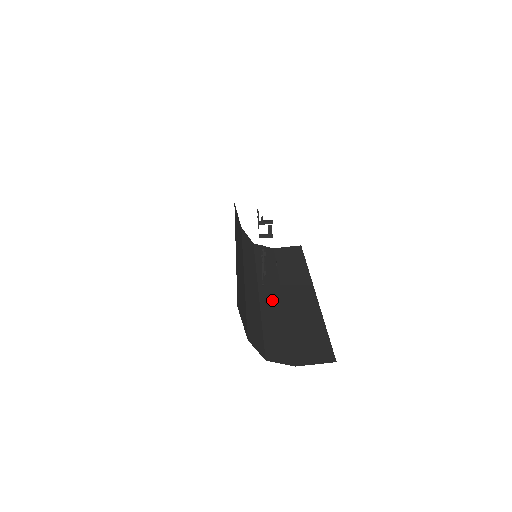
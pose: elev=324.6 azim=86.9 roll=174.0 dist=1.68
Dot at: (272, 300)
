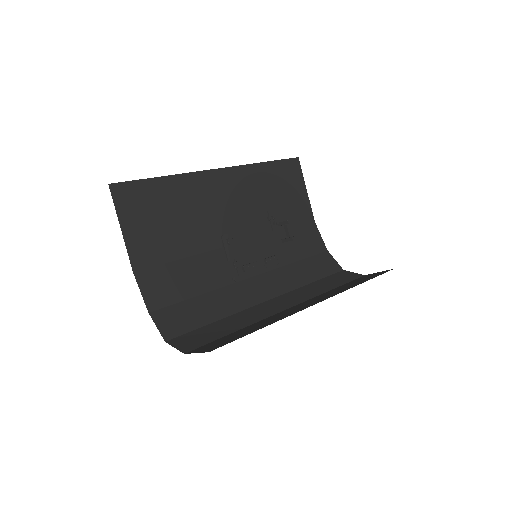
Dot at: (269, 308)
